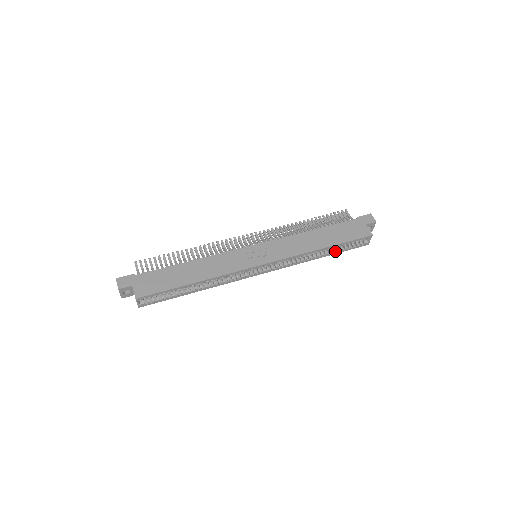
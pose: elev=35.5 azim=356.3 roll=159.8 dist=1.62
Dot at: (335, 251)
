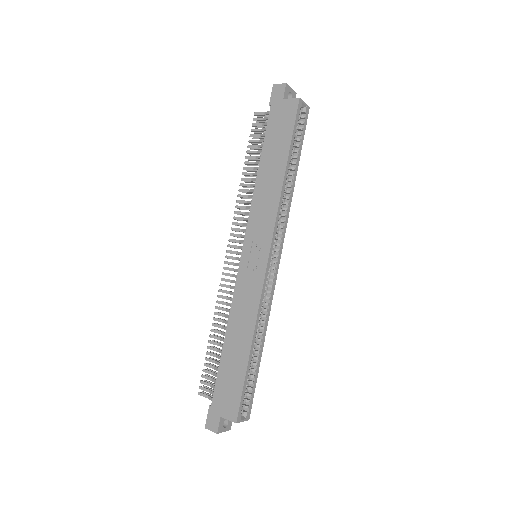
Dot at: (297, 155)
